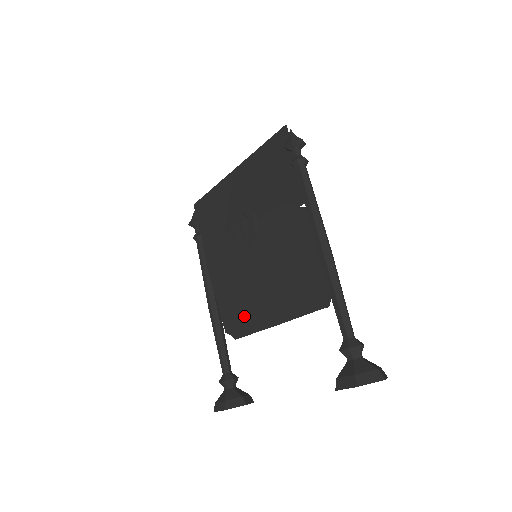
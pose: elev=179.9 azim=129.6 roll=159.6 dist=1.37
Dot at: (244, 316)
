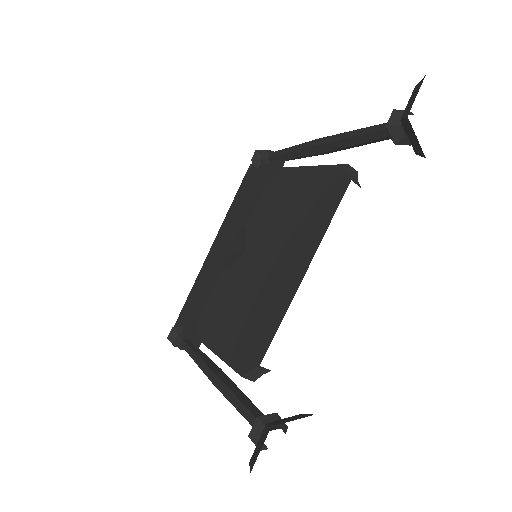
Dot at: (262, 318)
